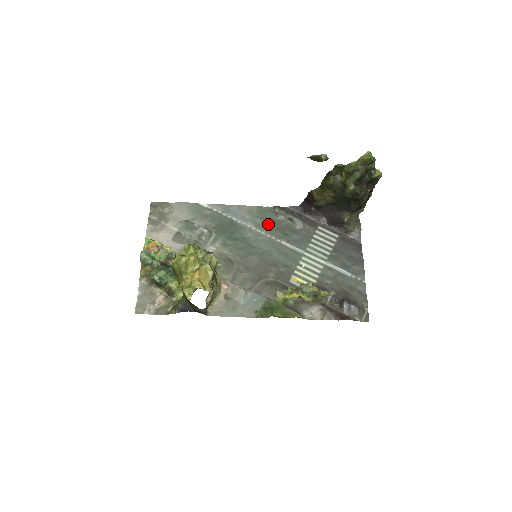
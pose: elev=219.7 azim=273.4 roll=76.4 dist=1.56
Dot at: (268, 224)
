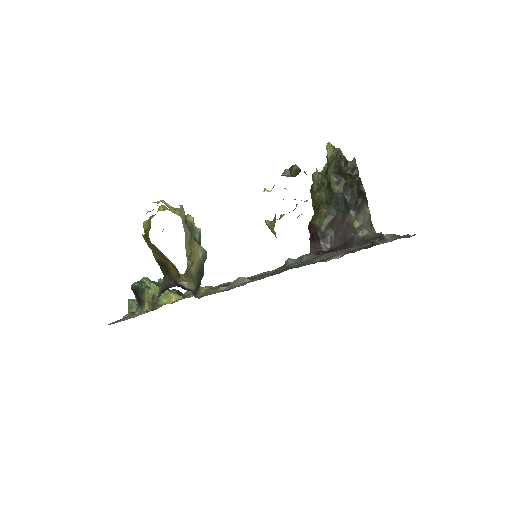
Dot at: occluded
